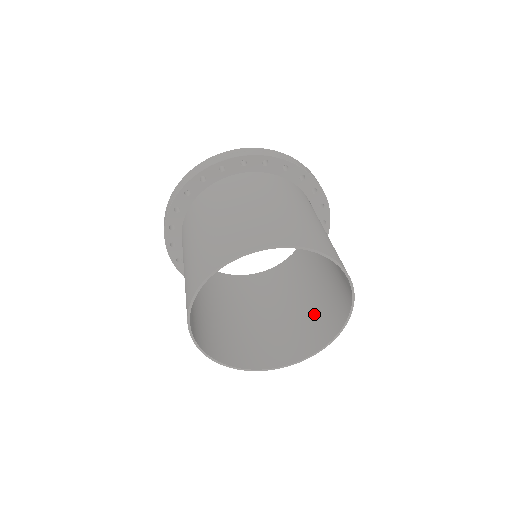
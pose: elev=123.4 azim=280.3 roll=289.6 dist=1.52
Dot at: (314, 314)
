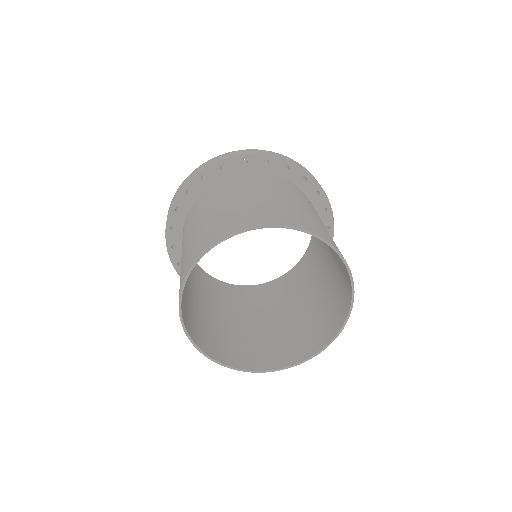
Dot at: (315, 317)
